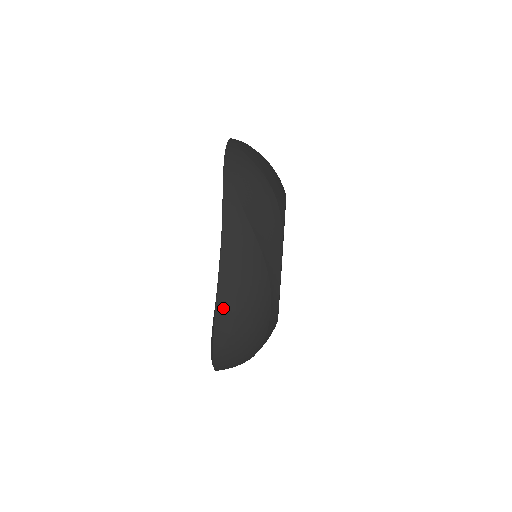
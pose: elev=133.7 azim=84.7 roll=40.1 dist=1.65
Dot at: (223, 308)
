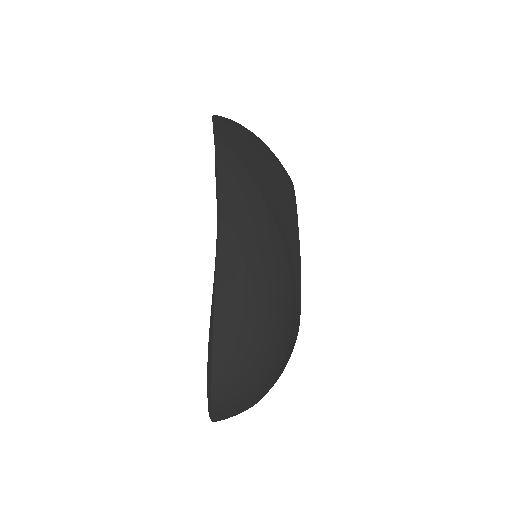
Dot at: (226, 291)
